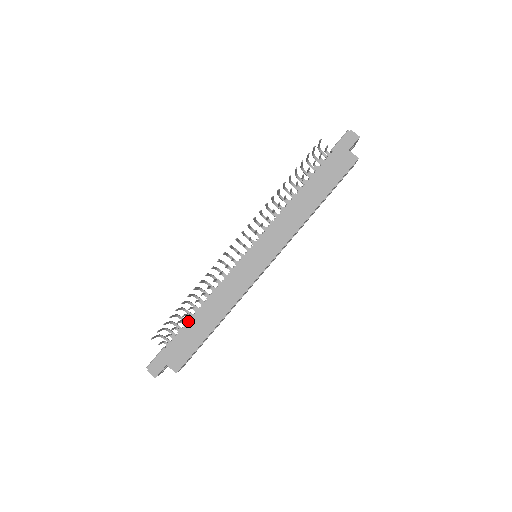
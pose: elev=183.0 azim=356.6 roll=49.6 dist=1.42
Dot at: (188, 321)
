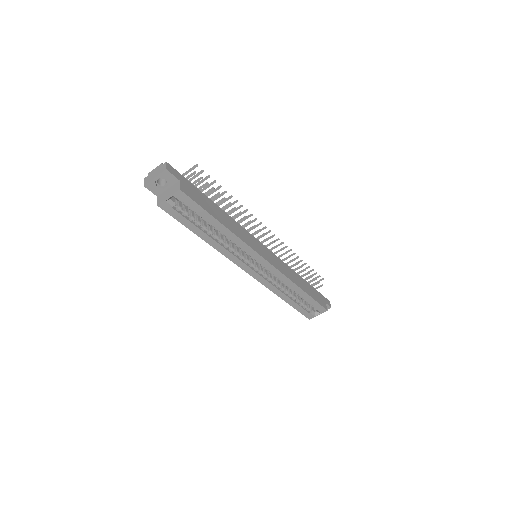
Dot at: occluded
